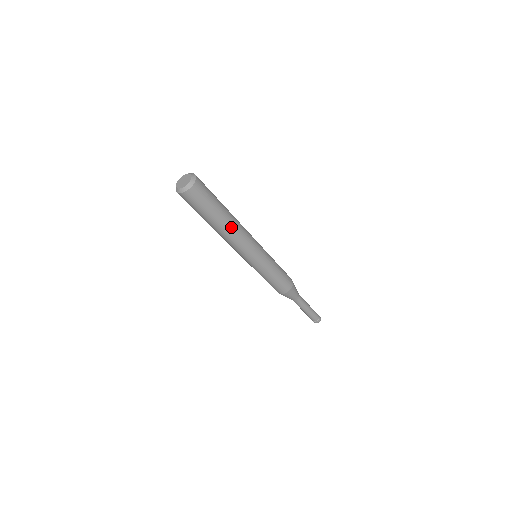
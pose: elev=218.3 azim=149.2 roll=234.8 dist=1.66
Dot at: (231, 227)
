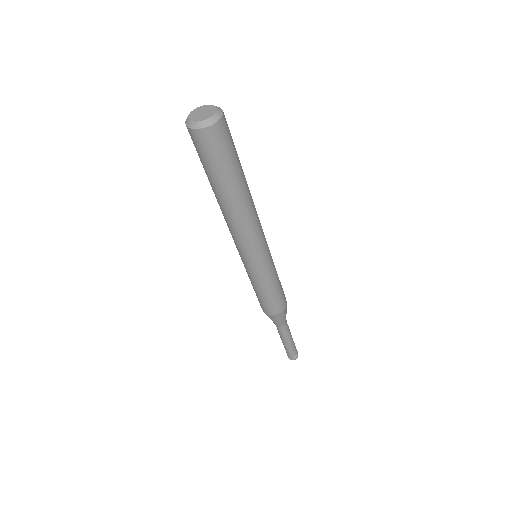
Dot at: (240, 207)
